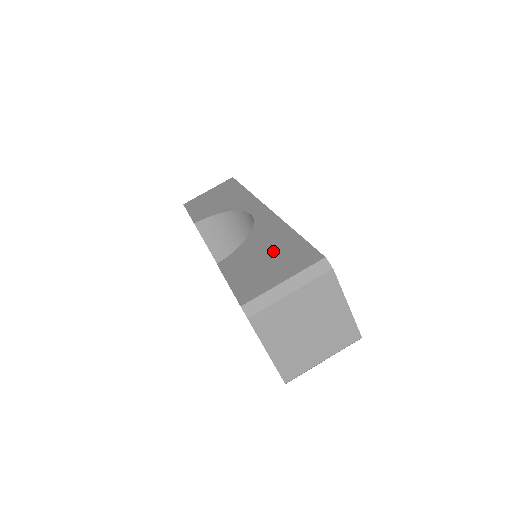
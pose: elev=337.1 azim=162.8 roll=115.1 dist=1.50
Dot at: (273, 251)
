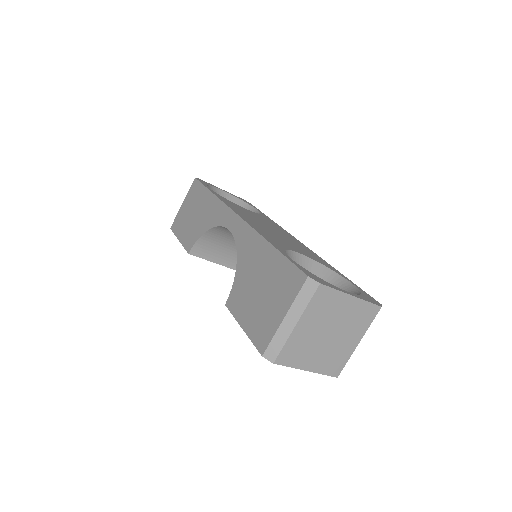
Dot at: (263, 278)
